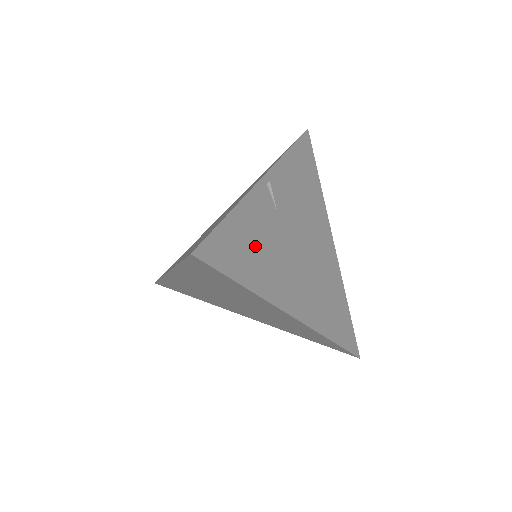
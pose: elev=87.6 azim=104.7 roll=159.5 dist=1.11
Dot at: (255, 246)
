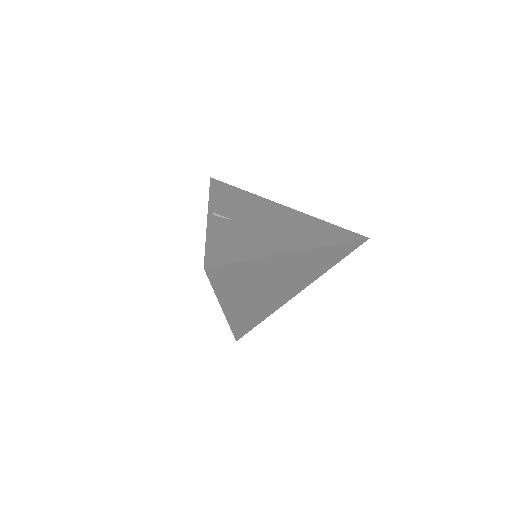
Dot at: (237, 242)
